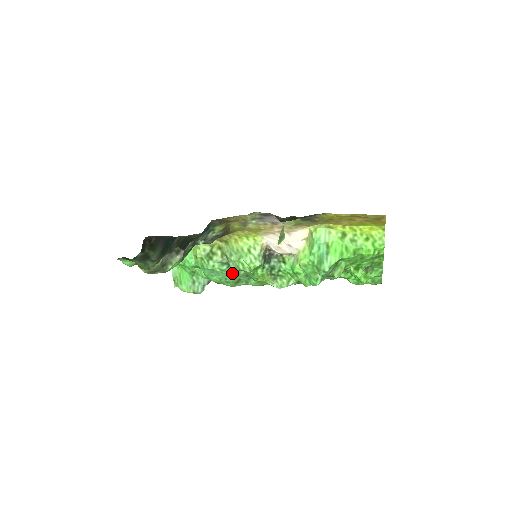
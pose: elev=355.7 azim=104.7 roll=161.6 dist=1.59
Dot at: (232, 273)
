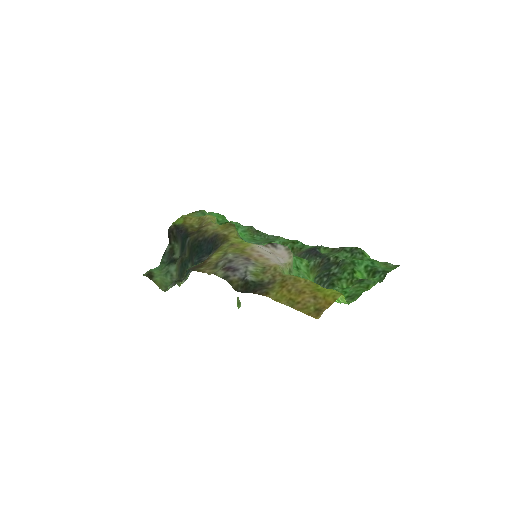
Dot at: occluded
